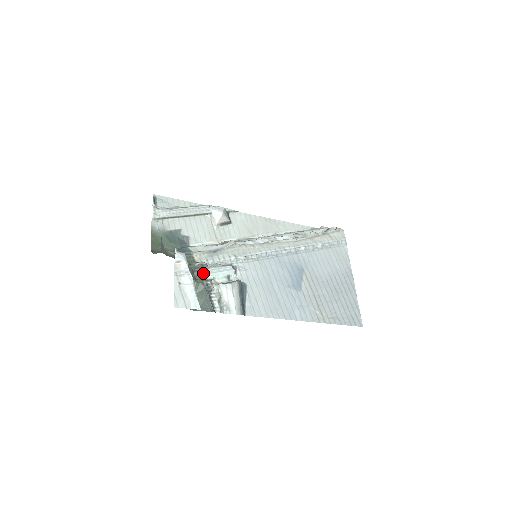
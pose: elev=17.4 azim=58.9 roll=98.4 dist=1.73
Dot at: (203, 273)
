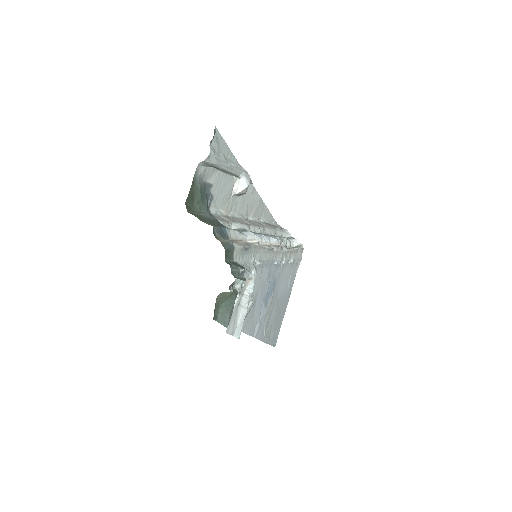
Dot at: occluded
